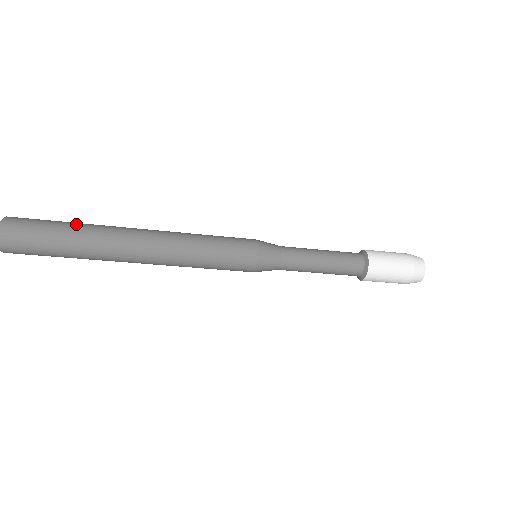
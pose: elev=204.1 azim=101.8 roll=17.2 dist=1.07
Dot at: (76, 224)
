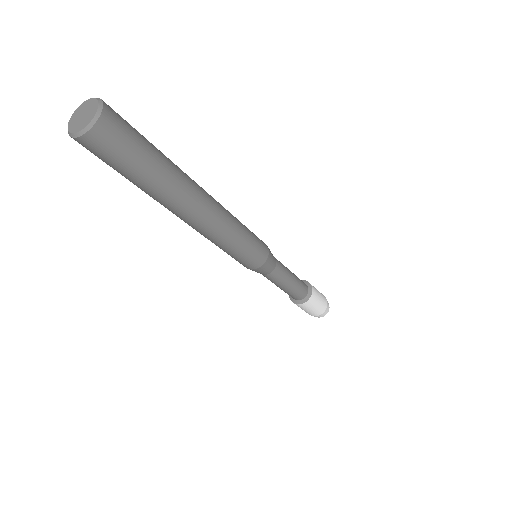
Dot at: occluded
